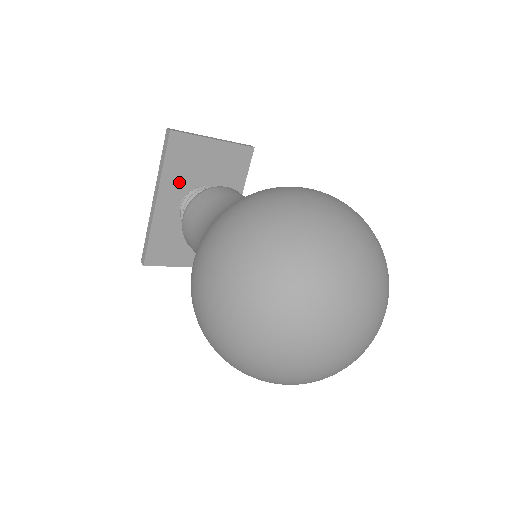
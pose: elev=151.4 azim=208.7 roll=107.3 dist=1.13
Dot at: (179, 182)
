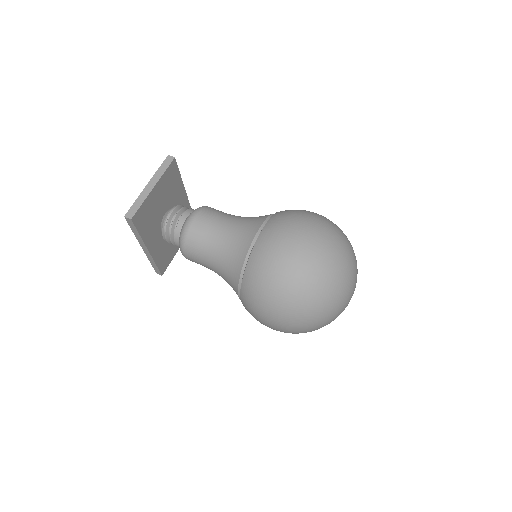
Dot at: (152, 229)
